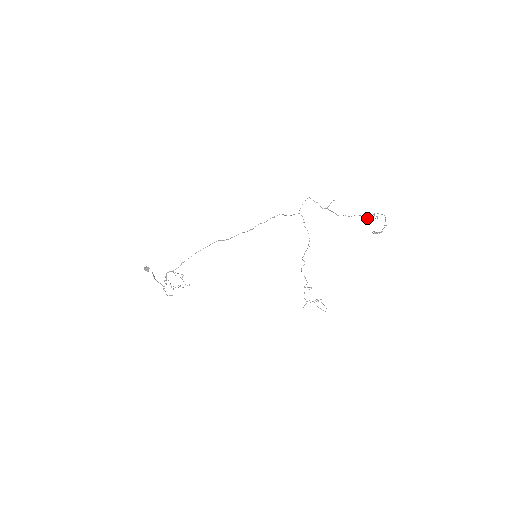
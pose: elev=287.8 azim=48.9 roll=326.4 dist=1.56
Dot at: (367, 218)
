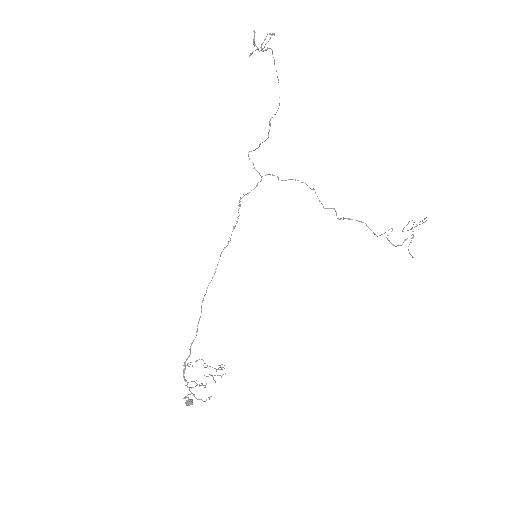
Dot at: occluded
